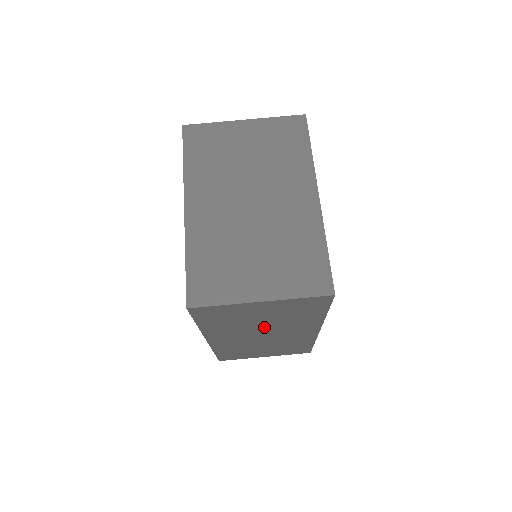
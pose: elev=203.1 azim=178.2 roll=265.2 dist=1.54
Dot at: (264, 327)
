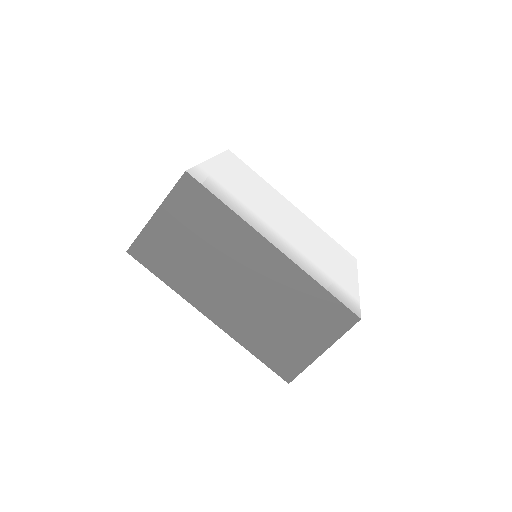
Dot at: (216, 263)
